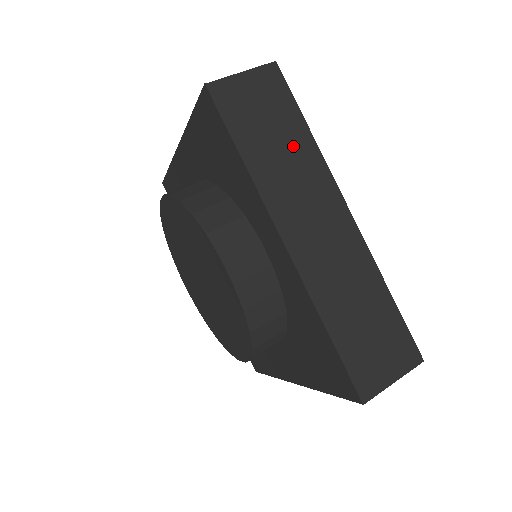
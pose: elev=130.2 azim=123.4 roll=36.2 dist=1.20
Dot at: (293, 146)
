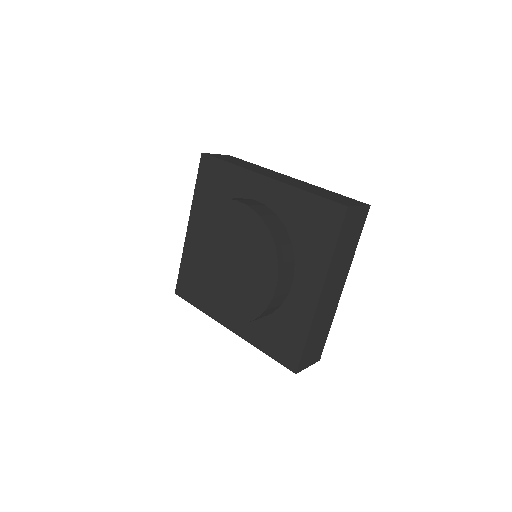
Dot at: (251, 165)
